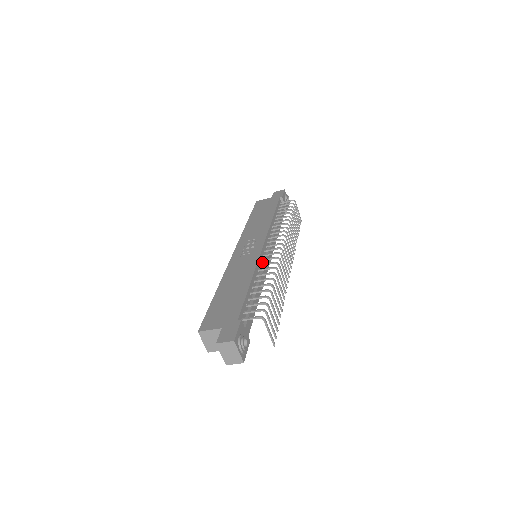
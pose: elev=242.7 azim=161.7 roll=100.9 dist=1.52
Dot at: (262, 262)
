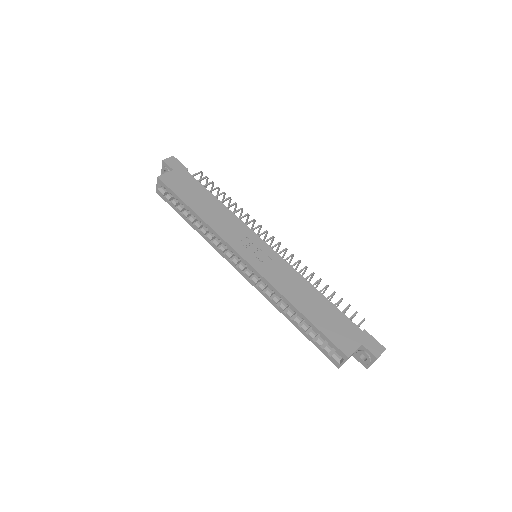
Dot at: occluded
